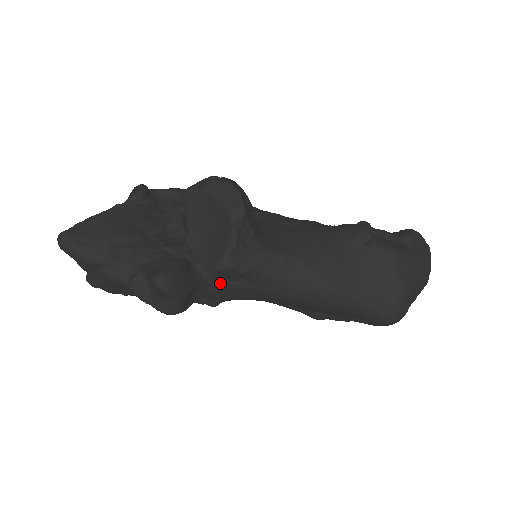
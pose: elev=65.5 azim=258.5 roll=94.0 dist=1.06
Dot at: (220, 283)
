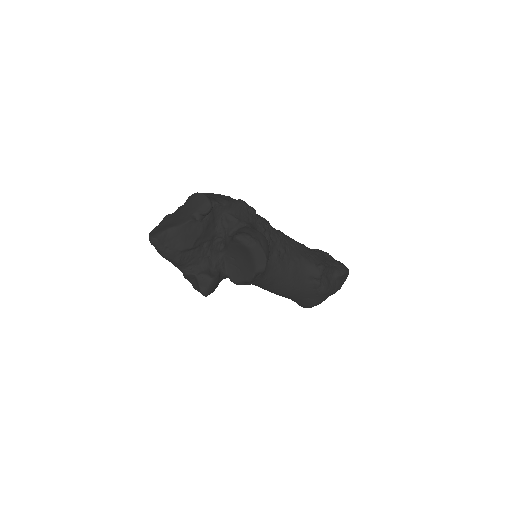
Dot at: occluded
